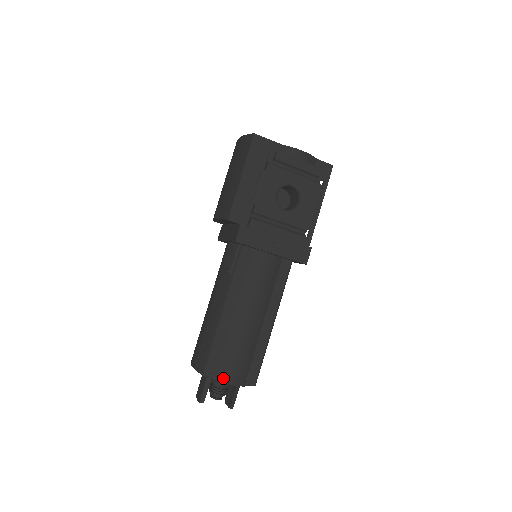
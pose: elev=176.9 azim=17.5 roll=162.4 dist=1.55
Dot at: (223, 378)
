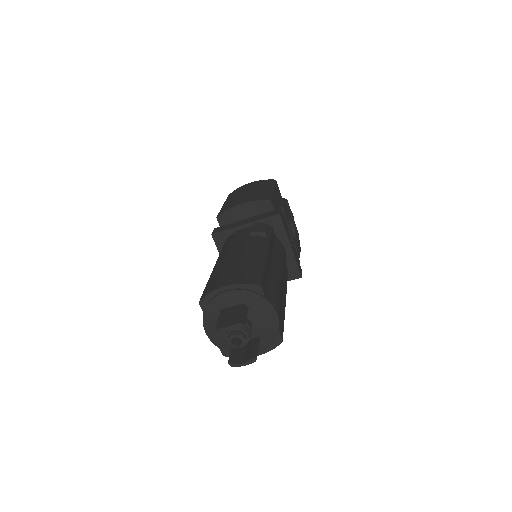
Dot at: (273, 303)
